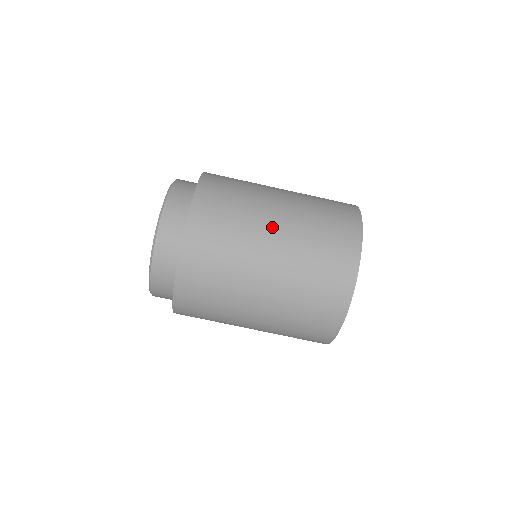
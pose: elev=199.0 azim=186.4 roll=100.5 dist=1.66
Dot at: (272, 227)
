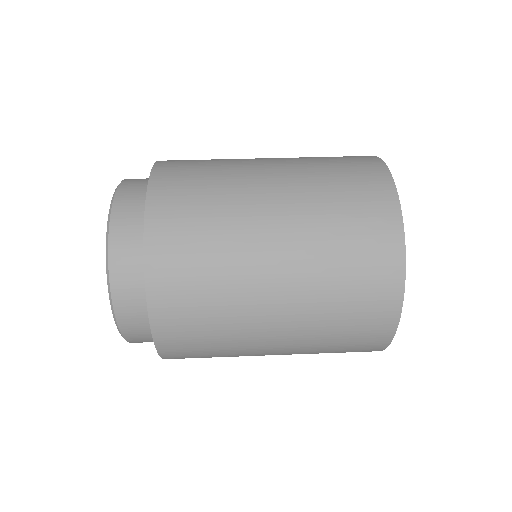
Dot at: (269, 244)
